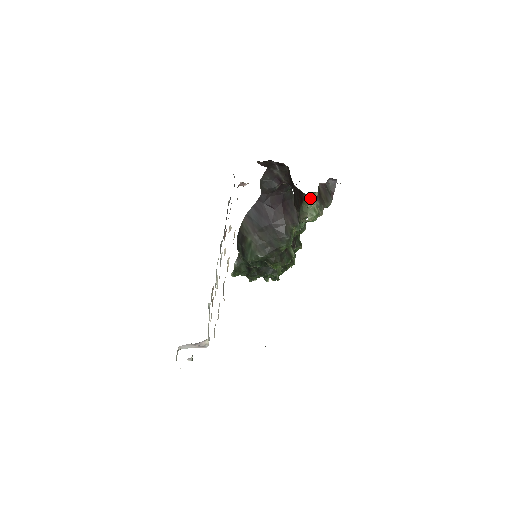
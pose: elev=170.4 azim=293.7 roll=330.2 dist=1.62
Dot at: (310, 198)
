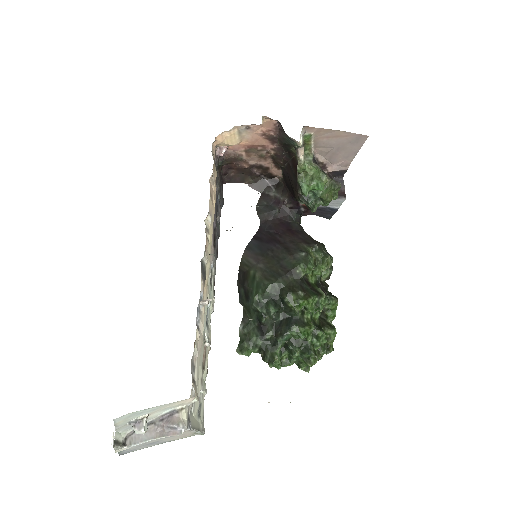
Dot at: (305, 159)
